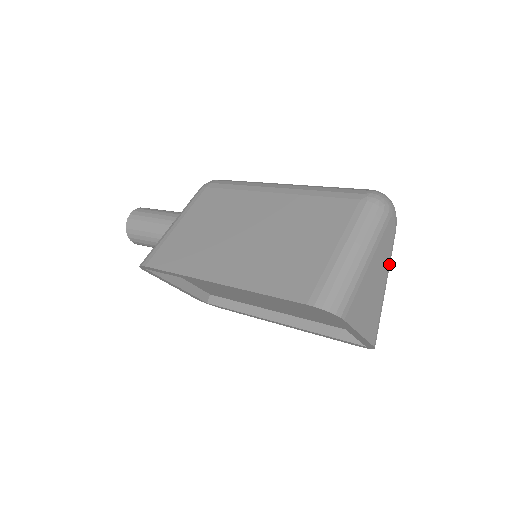
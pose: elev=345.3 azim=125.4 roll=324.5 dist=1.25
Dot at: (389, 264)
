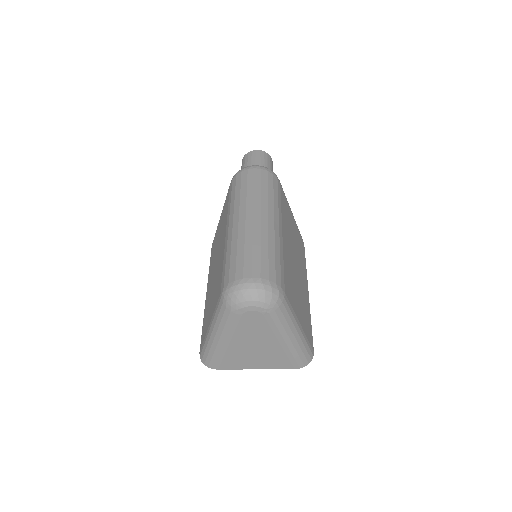
Dot at: (276, 331)
